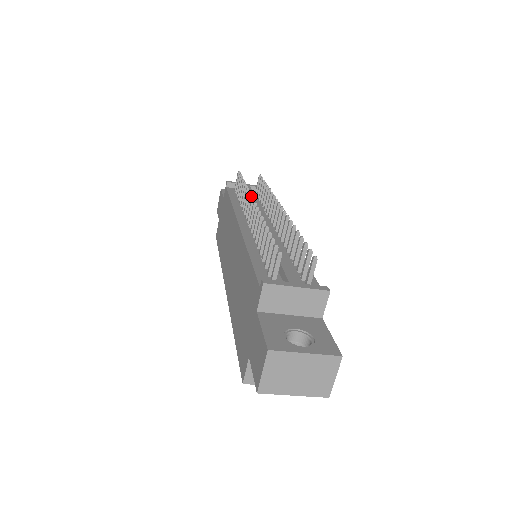
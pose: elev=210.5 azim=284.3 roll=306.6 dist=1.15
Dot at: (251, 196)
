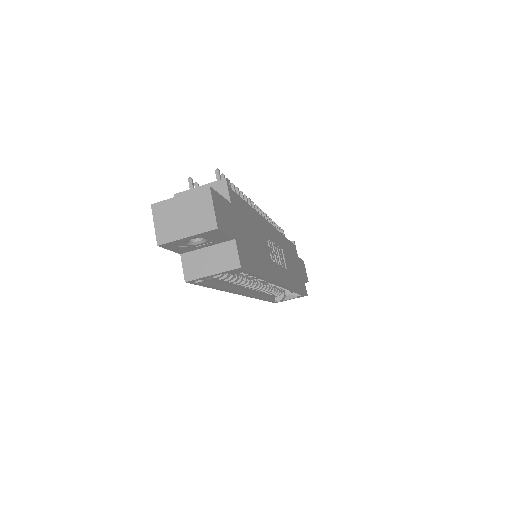
Dot at: occluded
